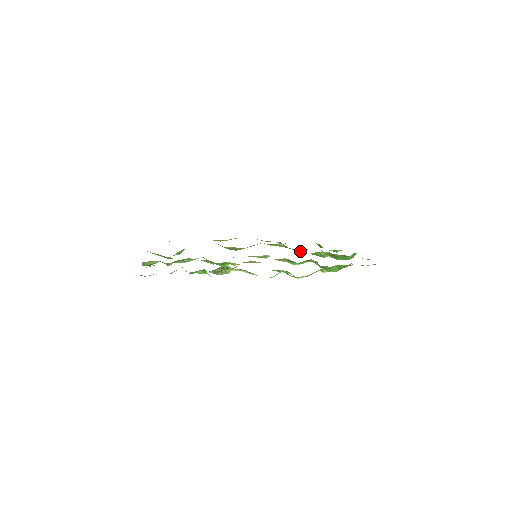
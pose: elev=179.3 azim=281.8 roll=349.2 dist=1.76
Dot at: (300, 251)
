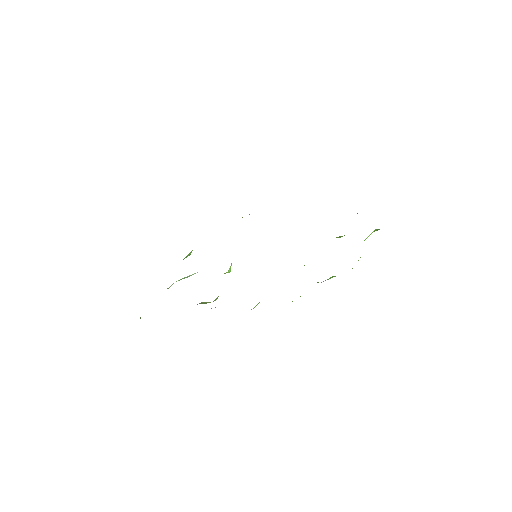
Dot at: occluded
